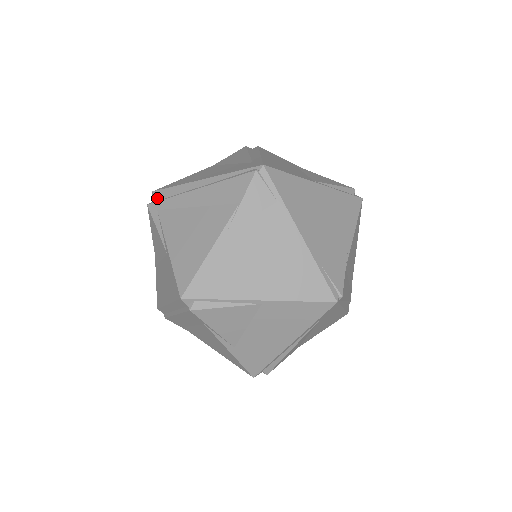
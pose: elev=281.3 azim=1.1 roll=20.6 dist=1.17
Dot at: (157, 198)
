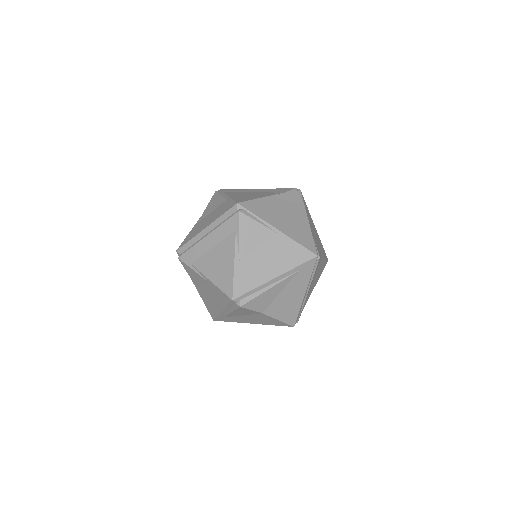
Dot at: (224, 190)
